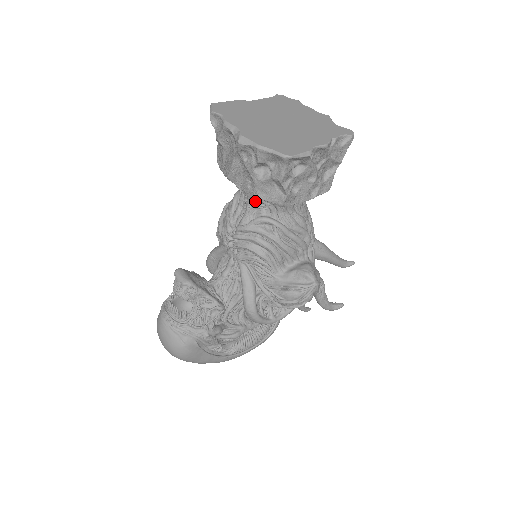
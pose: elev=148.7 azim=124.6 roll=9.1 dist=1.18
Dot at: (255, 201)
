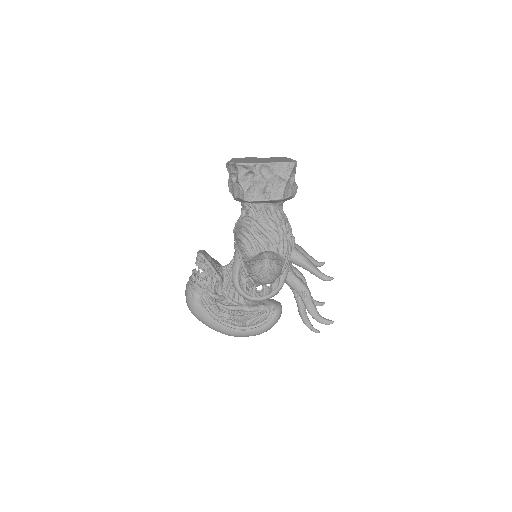
Dot at: (243, 206)
